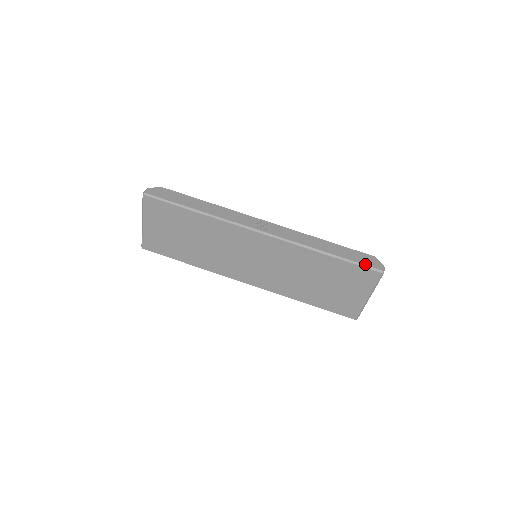
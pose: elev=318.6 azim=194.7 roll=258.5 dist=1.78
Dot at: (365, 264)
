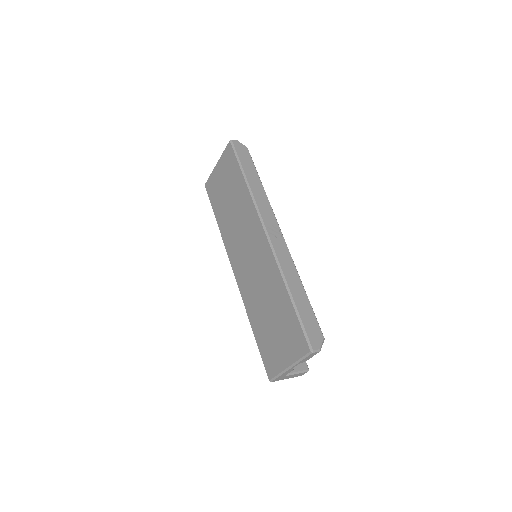
Dot at: (306, 330)
